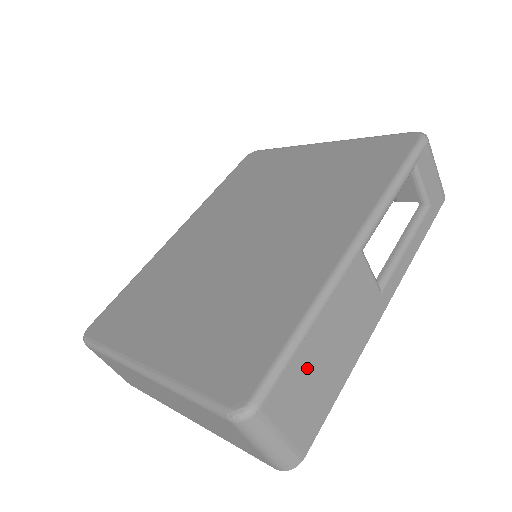
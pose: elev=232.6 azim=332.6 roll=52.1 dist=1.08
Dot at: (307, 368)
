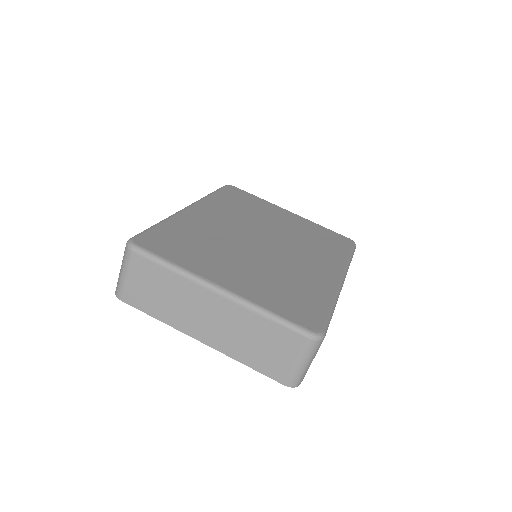
Dot at: occluded
